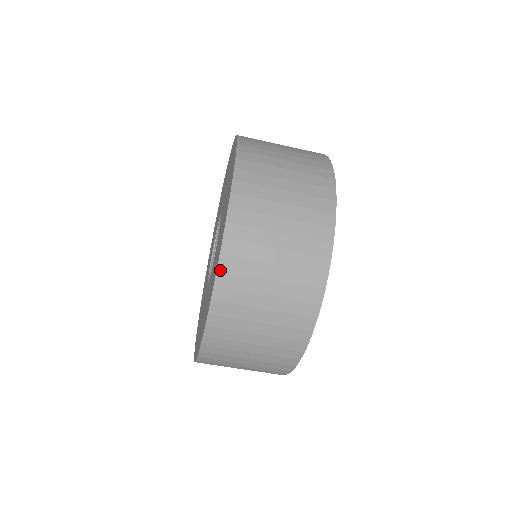
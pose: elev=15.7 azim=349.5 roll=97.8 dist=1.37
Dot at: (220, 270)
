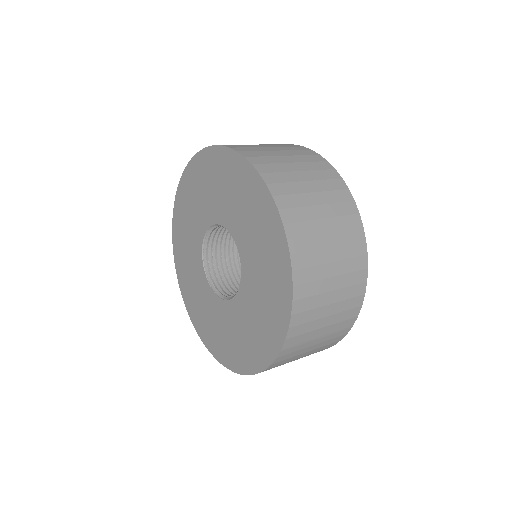
Dot at: (280, 209)
